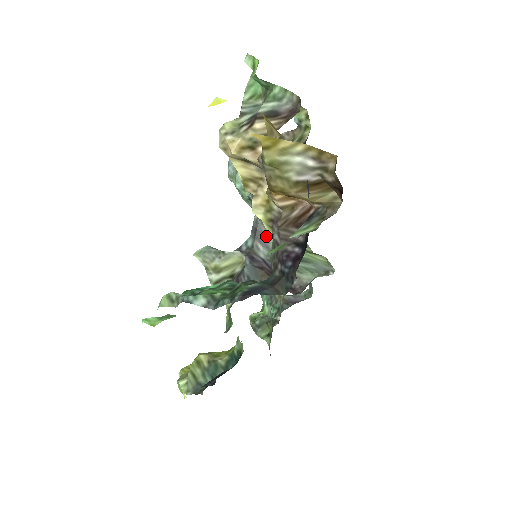
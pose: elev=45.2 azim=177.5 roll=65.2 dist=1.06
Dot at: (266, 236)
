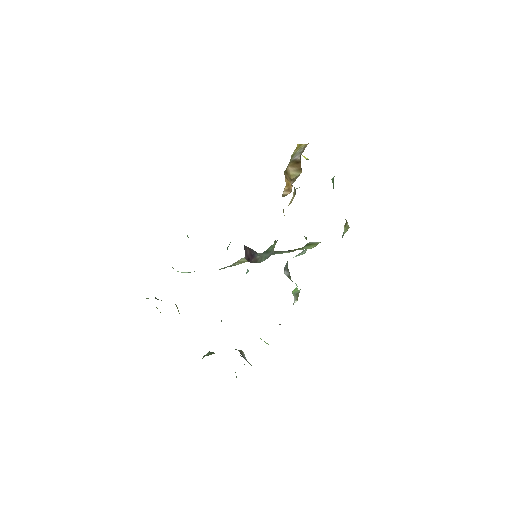
Dot at: occluded
